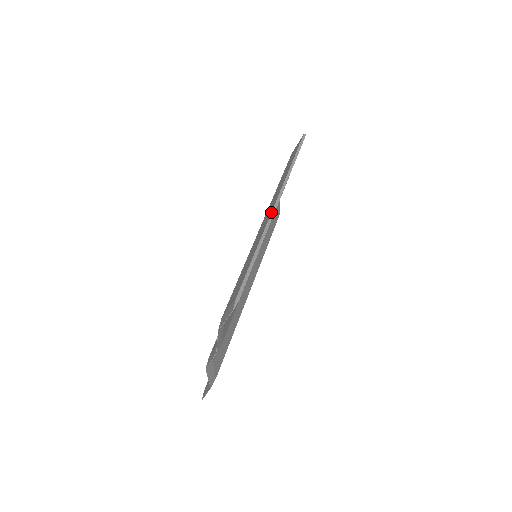
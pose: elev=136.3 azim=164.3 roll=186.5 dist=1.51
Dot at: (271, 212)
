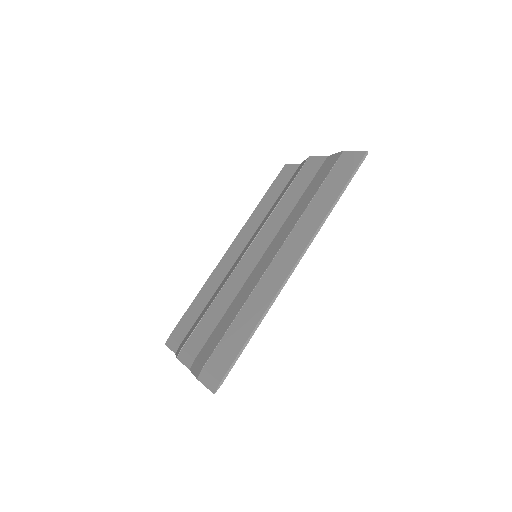
Dot at: (285, 280)
